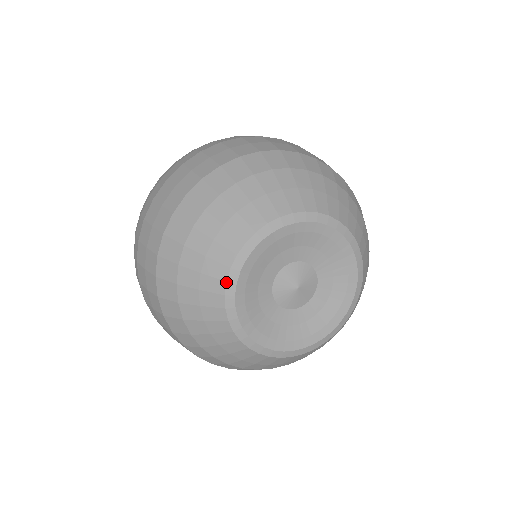
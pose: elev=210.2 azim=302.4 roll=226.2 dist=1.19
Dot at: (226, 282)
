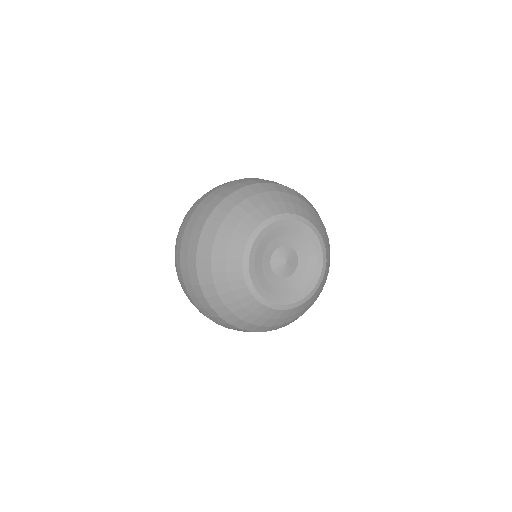
Dot at: (242, 271)
